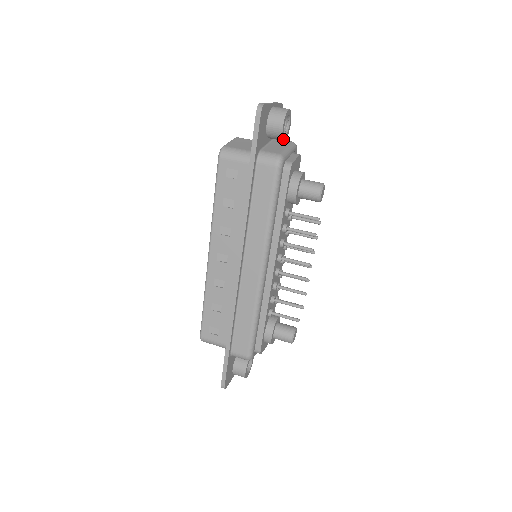
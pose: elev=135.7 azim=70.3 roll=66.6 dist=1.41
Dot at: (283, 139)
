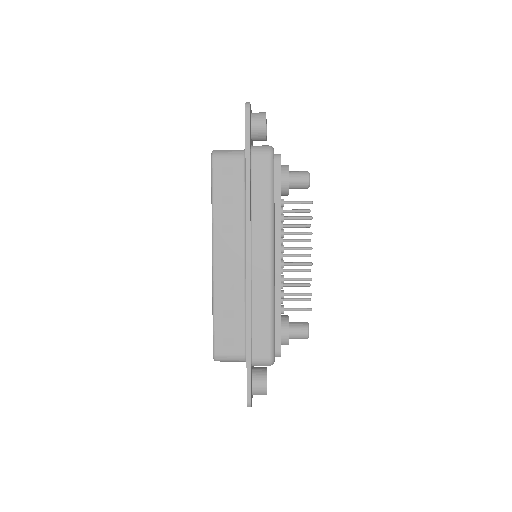
Dot at: occluded
